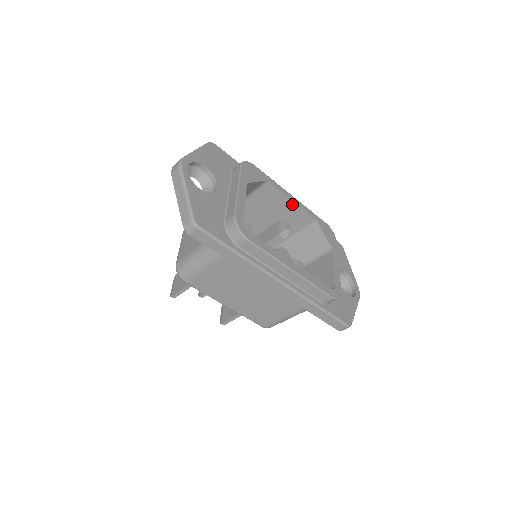
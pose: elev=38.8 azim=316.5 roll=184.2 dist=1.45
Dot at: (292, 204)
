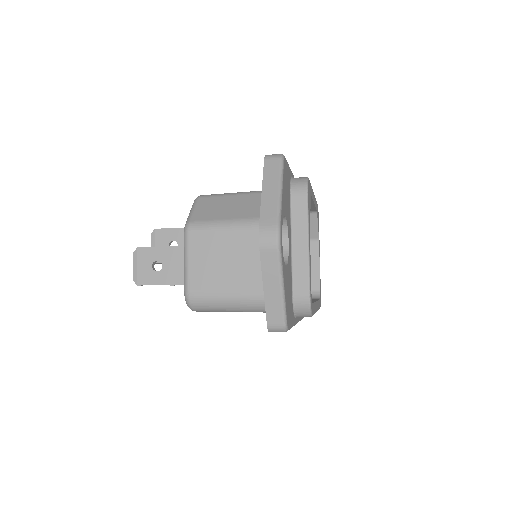
Dot at: (311, 204)
